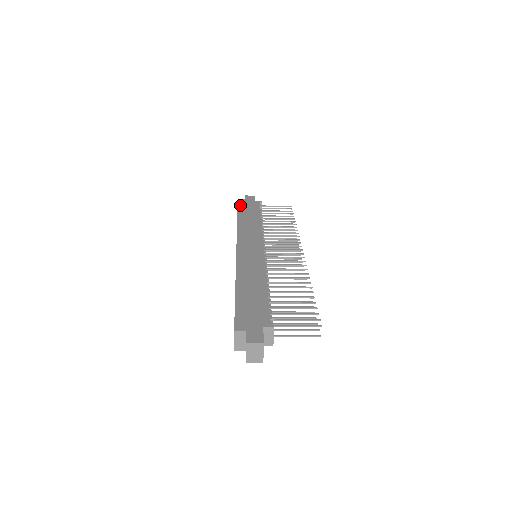
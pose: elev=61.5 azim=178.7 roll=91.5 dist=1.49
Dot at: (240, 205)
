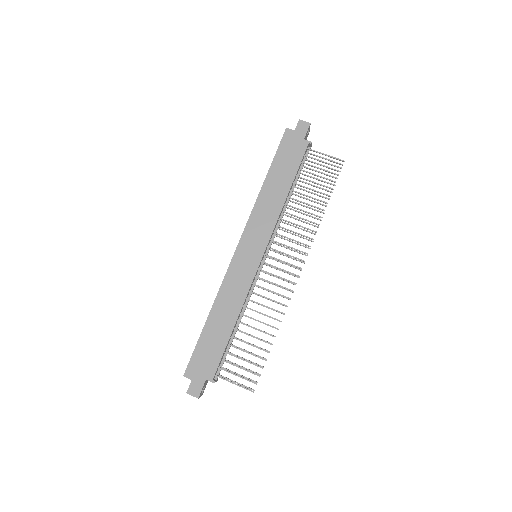
Dot at: (281, 147)
